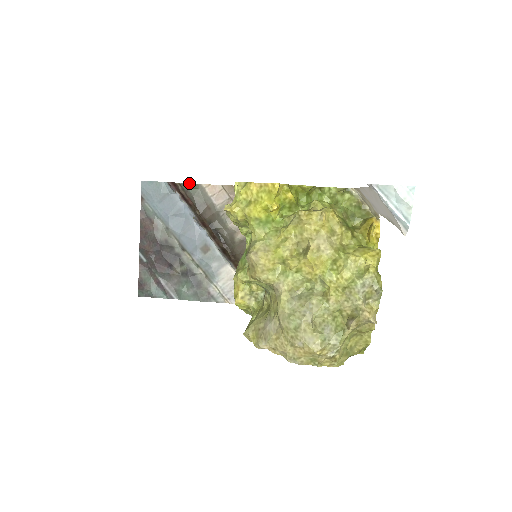
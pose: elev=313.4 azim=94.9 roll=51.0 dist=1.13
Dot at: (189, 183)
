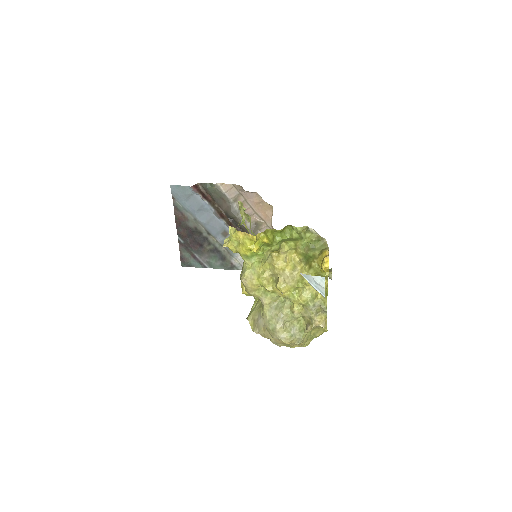
Dot at: (207, 183)
